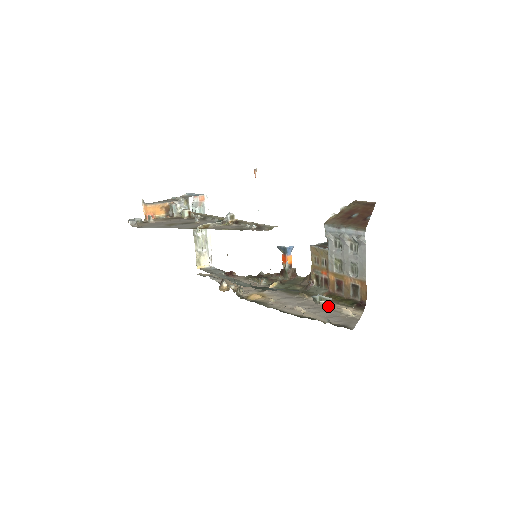
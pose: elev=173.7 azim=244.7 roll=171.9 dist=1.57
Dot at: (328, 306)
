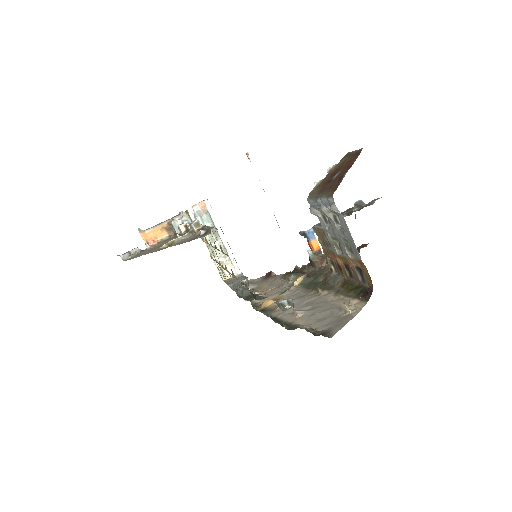
Dot at: (334, 301)
